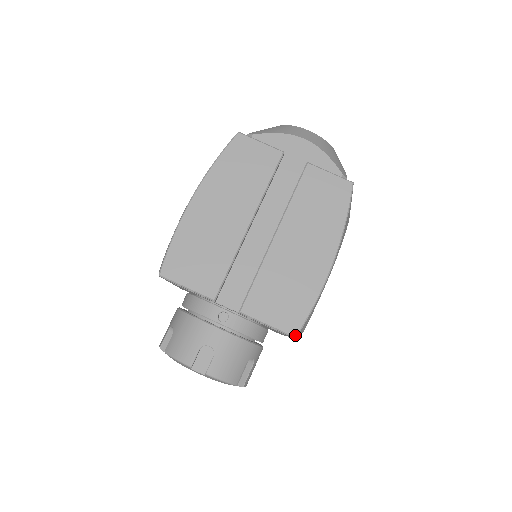
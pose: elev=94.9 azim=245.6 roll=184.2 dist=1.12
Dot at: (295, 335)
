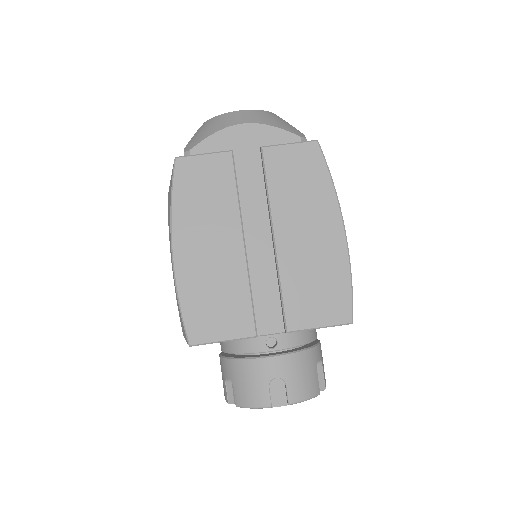
Dot at: (351, 321)
